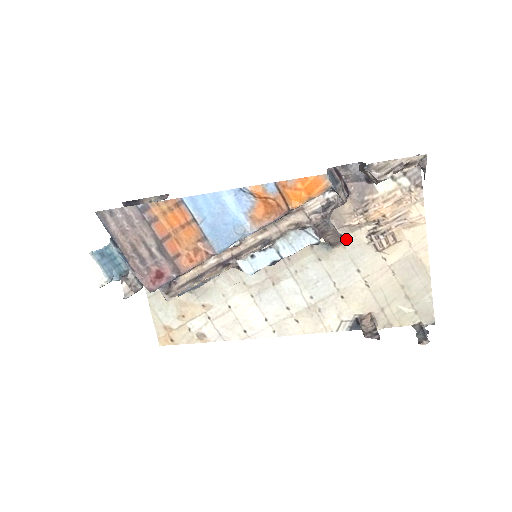
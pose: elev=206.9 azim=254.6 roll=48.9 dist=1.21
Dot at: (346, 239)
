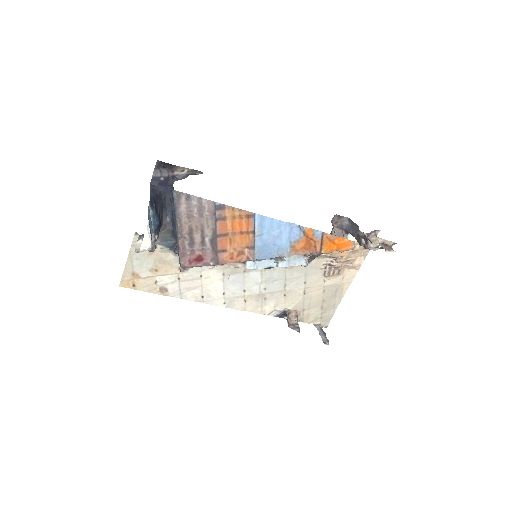
Dot at: (311, 261)
